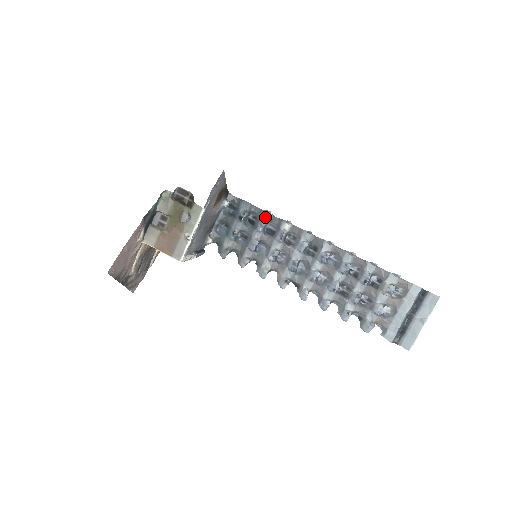
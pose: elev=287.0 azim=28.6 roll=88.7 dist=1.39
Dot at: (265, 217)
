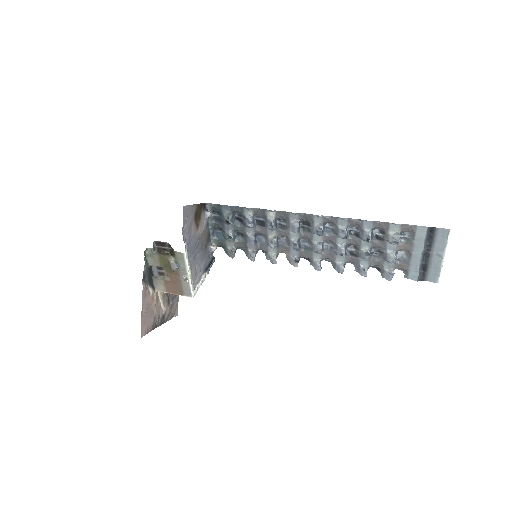
Dot at: (248, 213)
